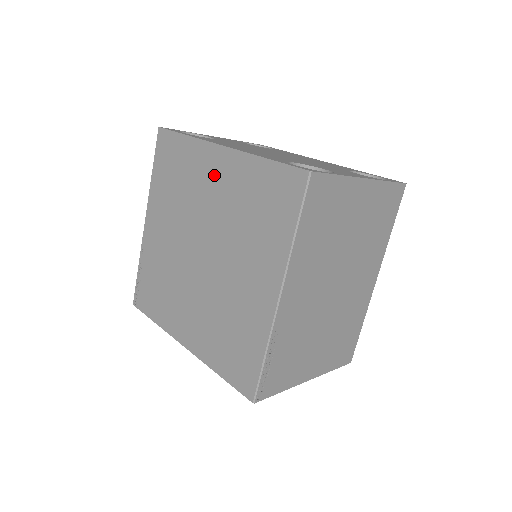
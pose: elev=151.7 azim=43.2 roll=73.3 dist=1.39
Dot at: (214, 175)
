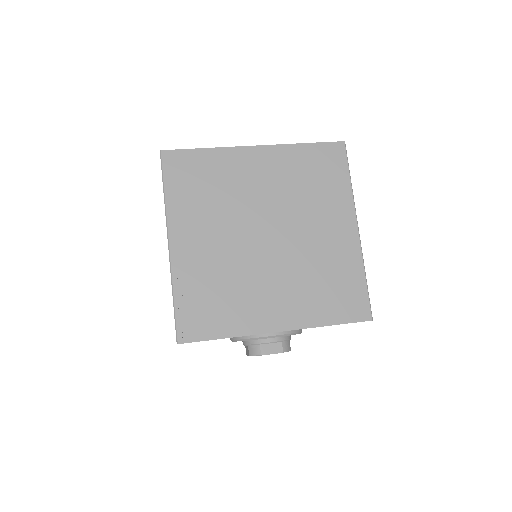
Dot at: (257, 169)
